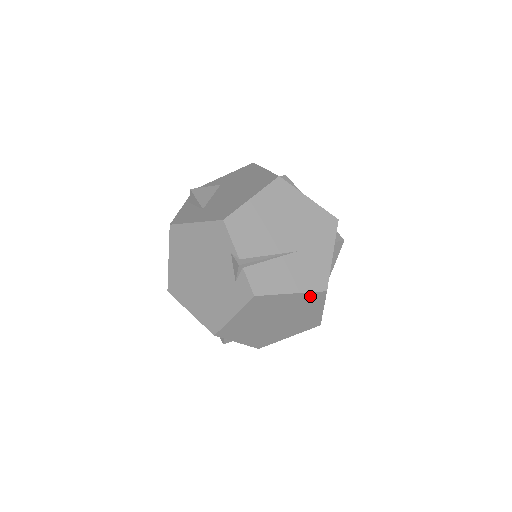
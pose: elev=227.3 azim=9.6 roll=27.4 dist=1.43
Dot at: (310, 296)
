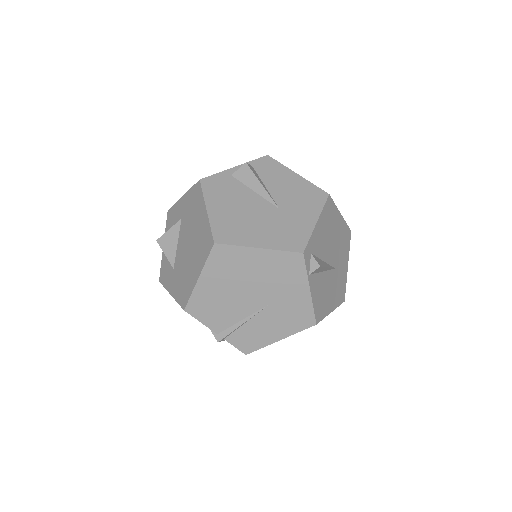
Dot at: occluded
